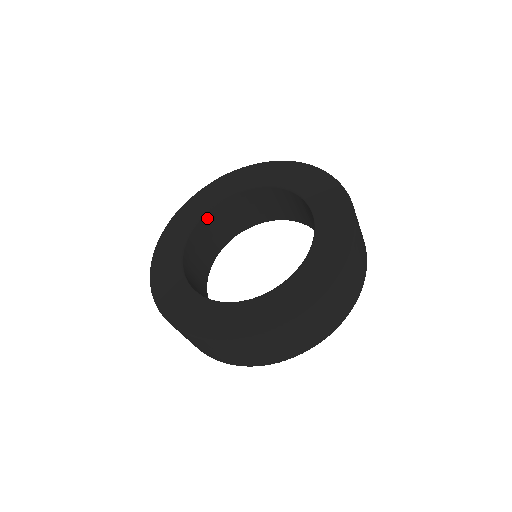
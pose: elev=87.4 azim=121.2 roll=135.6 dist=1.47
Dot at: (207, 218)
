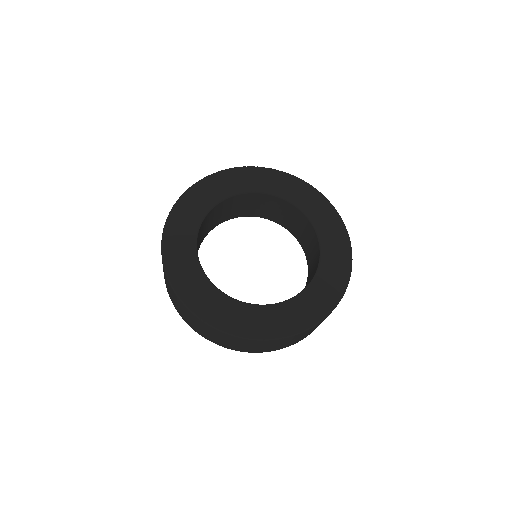
Dot at: (253, 195)
